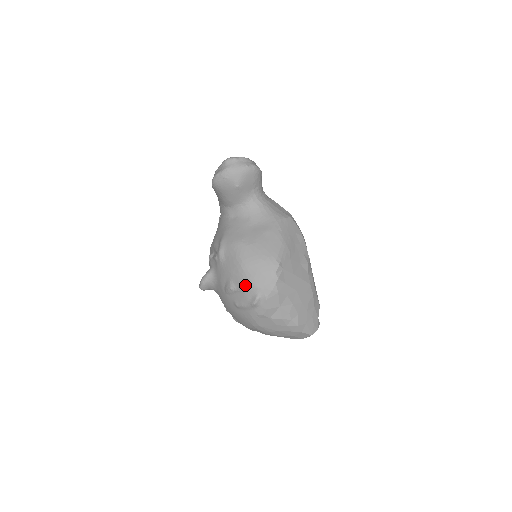
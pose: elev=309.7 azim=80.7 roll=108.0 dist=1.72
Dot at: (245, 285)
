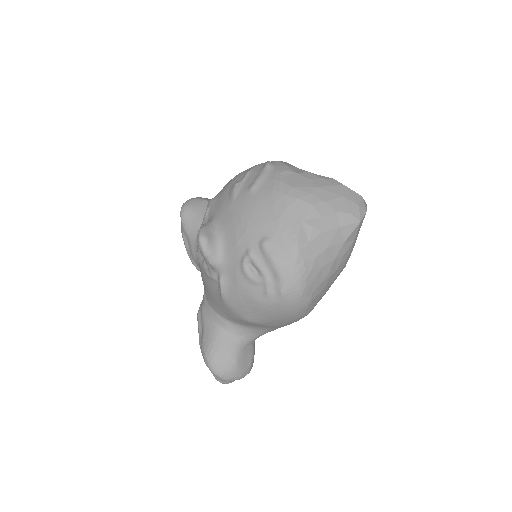
Dot at: (249, 170)
